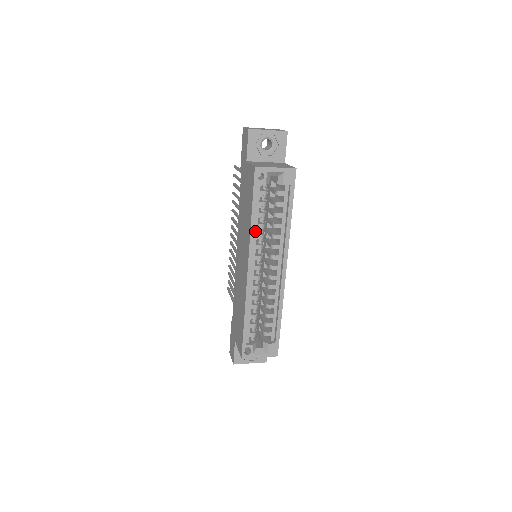
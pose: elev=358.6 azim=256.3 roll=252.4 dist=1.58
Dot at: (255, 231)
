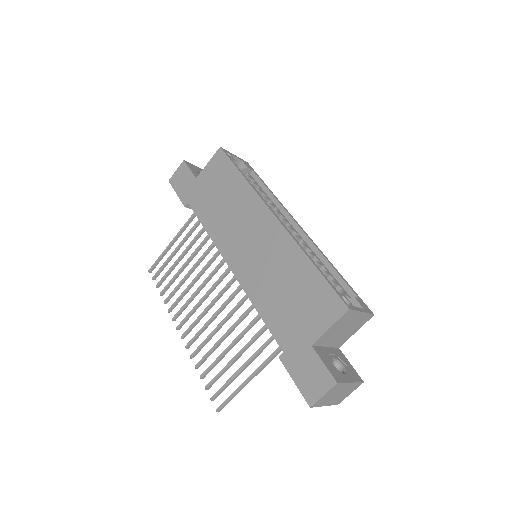
Dot at: occluded
